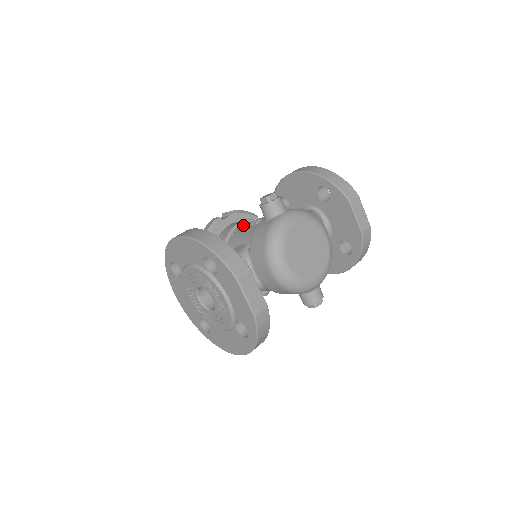
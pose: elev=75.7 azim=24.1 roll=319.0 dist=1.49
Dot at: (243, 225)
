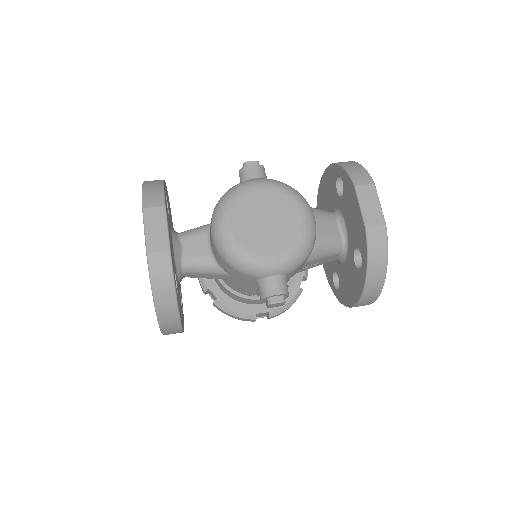
Dot at: occluded
